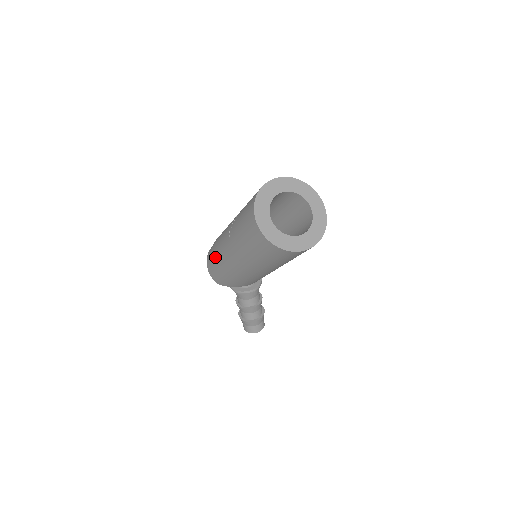
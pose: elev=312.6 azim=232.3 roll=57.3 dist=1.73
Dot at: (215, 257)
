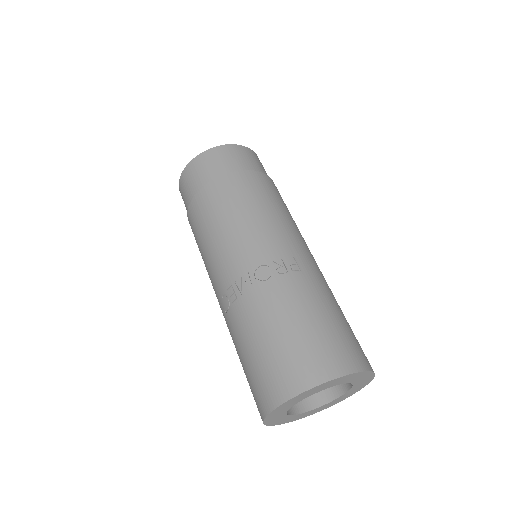
Dot at: (194, 234)
